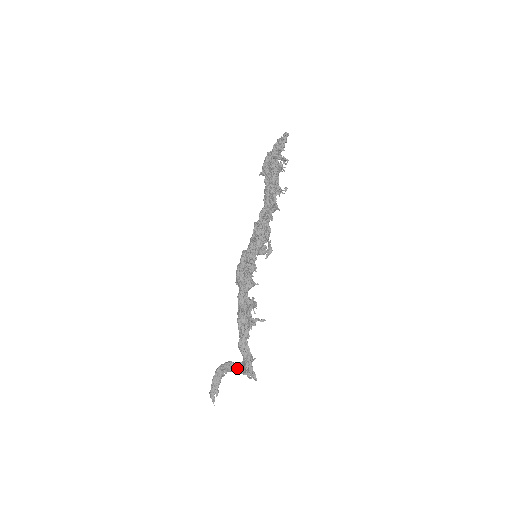
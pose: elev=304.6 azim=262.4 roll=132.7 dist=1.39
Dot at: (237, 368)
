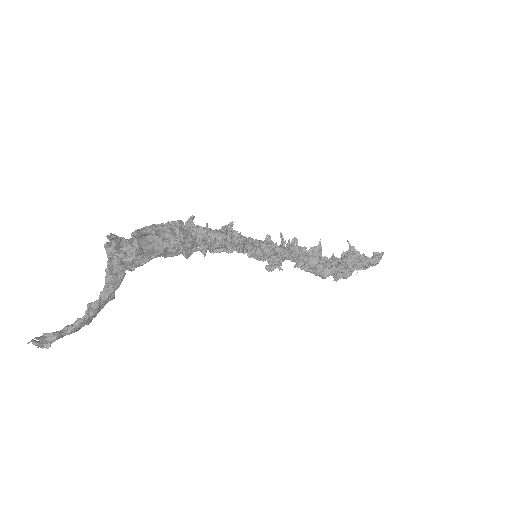
Dot at: (110, 282)
